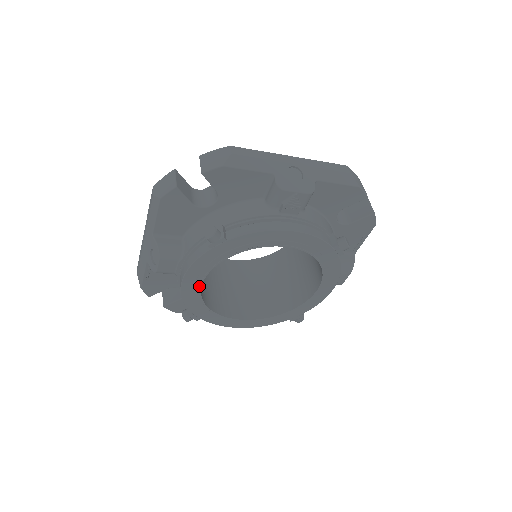
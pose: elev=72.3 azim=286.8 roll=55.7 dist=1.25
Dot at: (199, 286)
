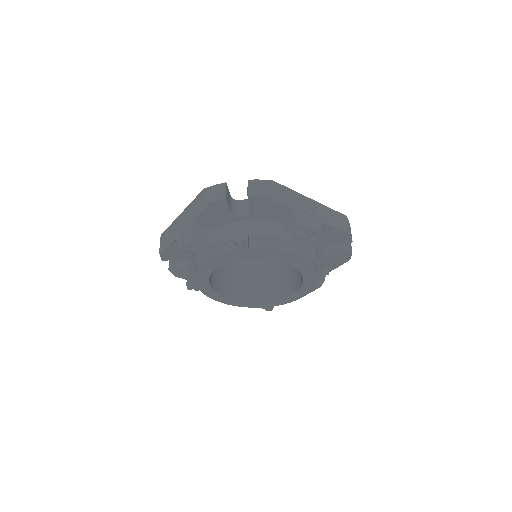
Dot at: (212, 270)
